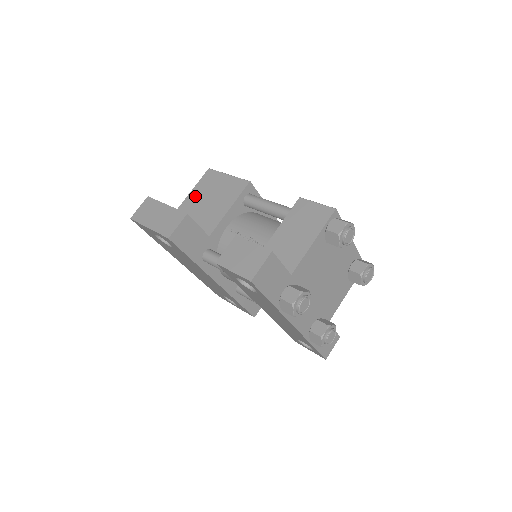
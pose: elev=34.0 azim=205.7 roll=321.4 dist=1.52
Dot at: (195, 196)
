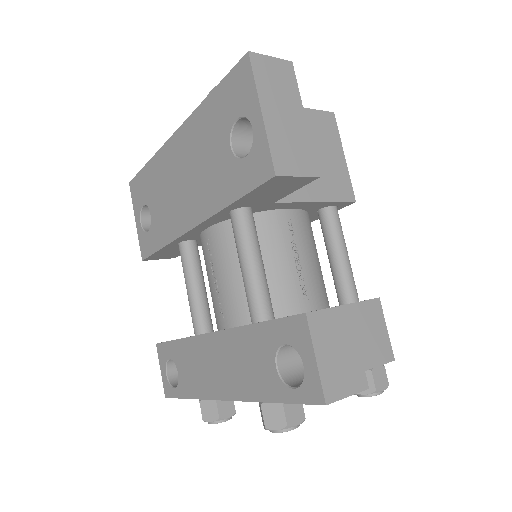
Dot at: occluded
